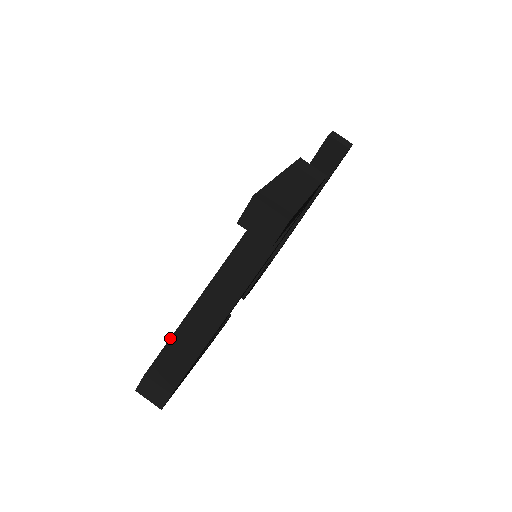
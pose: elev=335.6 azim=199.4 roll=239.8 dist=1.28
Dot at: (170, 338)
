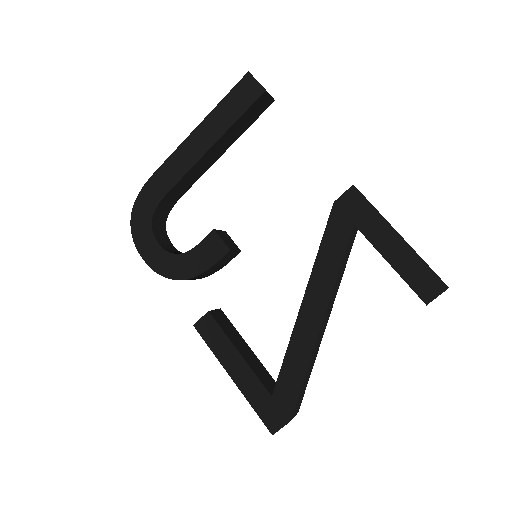
Dot at: (302, 385)
